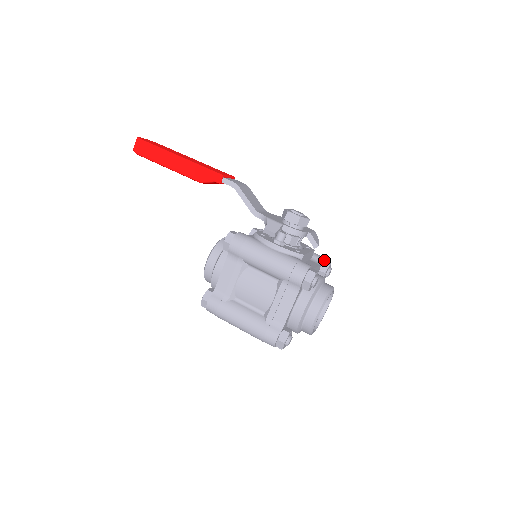
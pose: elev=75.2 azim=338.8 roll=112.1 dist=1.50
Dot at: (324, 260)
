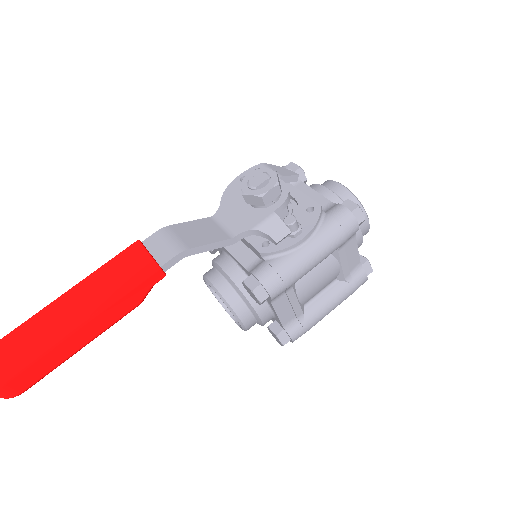
Dot at: occluded
